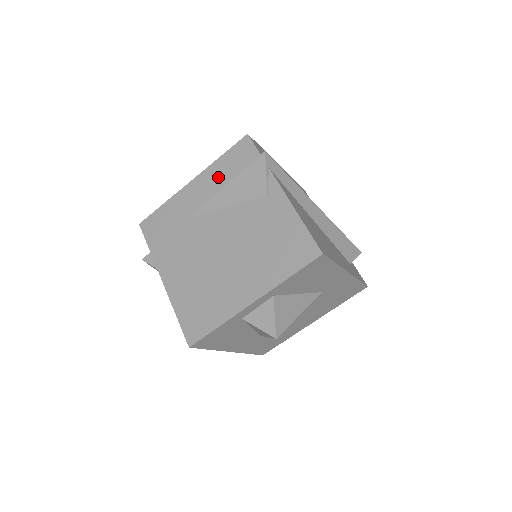
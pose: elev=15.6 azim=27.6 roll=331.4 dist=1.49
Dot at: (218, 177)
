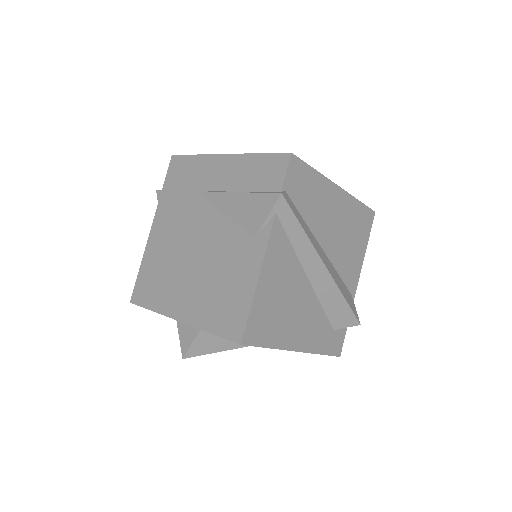
Dot at: (241, 174)
